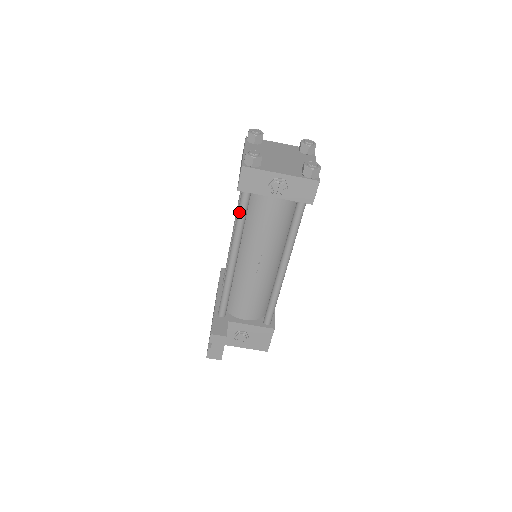
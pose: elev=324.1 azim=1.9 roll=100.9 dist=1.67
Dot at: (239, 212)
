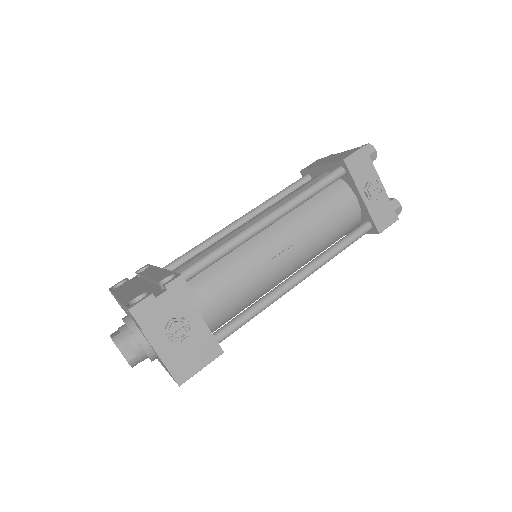
Dot at: (320, 182)
